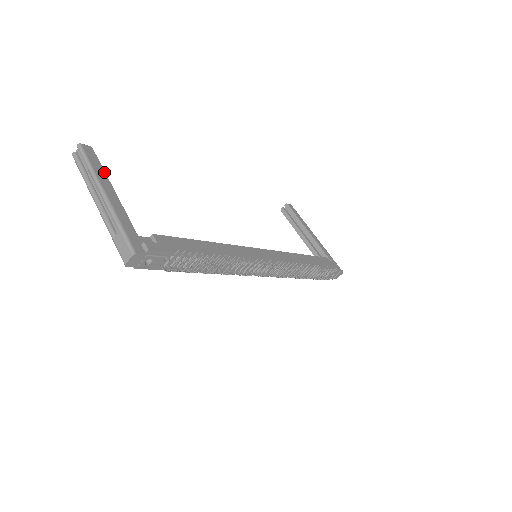
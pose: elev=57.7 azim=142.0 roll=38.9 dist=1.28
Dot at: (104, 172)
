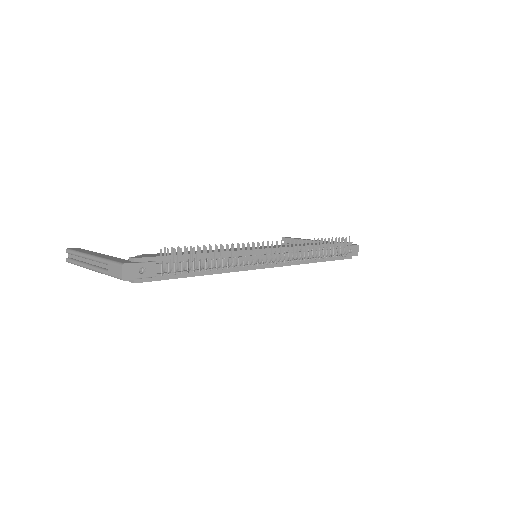
Dot at: (90, 251)
